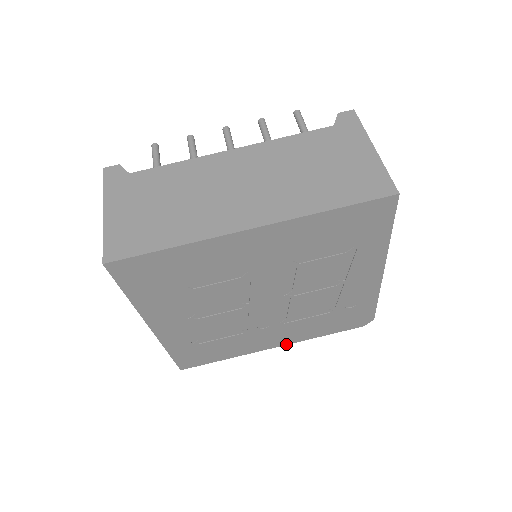
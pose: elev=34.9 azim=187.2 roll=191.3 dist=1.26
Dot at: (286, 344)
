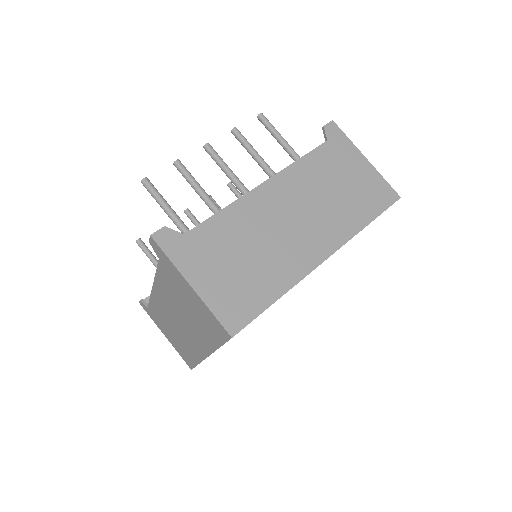
Dot at: occluded
